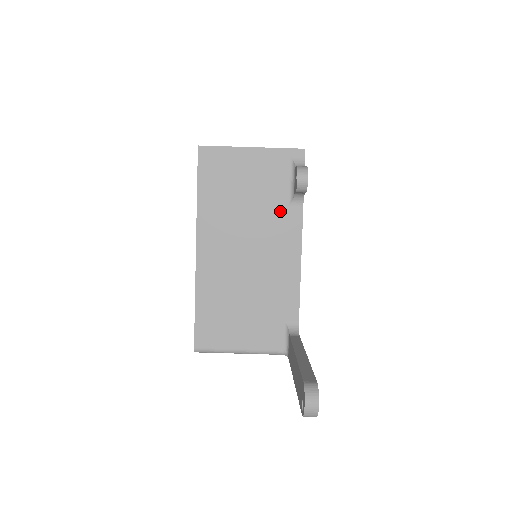
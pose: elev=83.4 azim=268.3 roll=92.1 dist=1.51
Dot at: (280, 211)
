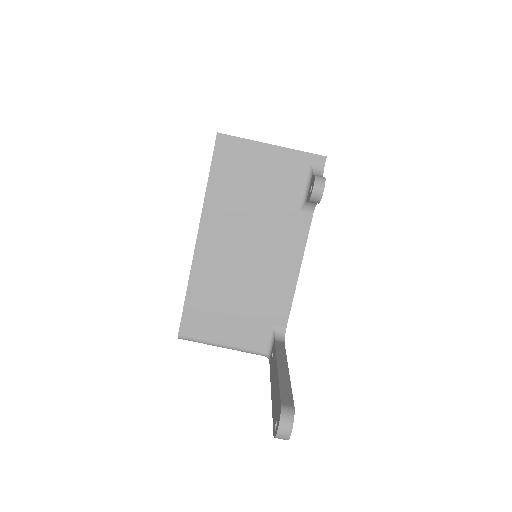
Dot at: (289, 215)
